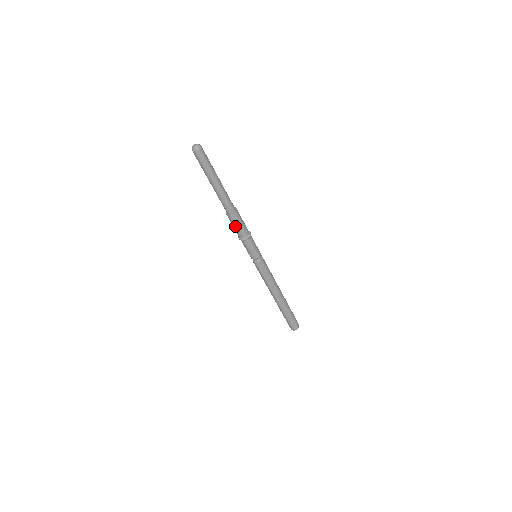
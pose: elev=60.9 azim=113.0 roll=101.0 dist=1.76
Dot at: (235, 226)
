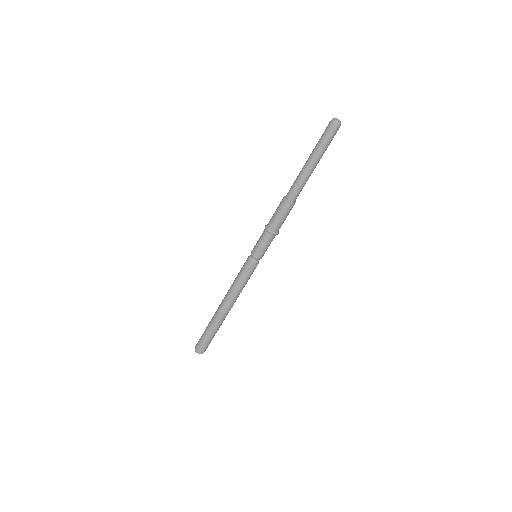
Dot at: (278, 213)
